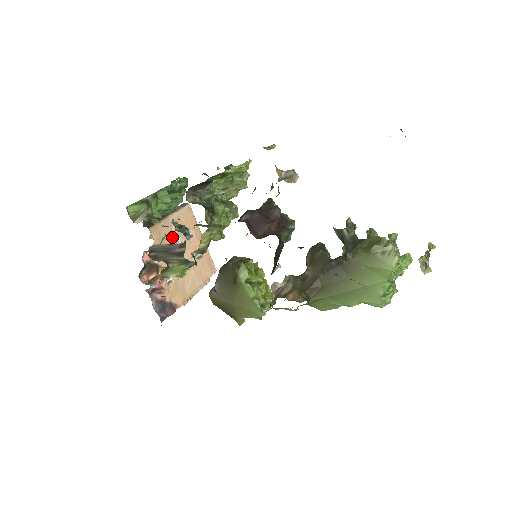
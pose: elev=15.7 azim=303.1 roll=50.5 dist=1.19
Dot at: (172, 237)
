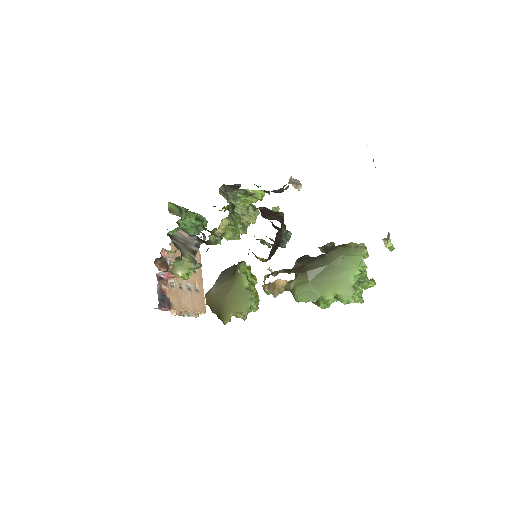
Dot at: occluded
